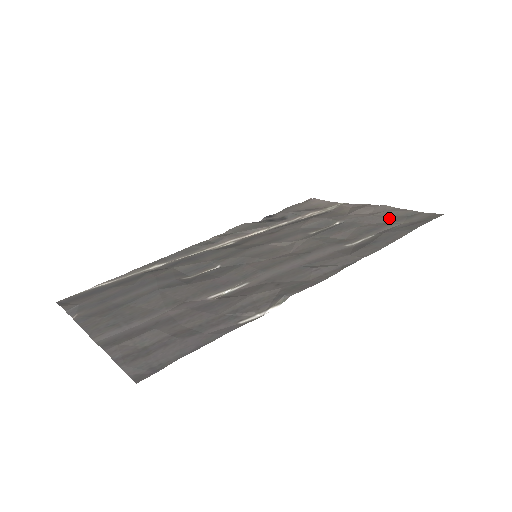
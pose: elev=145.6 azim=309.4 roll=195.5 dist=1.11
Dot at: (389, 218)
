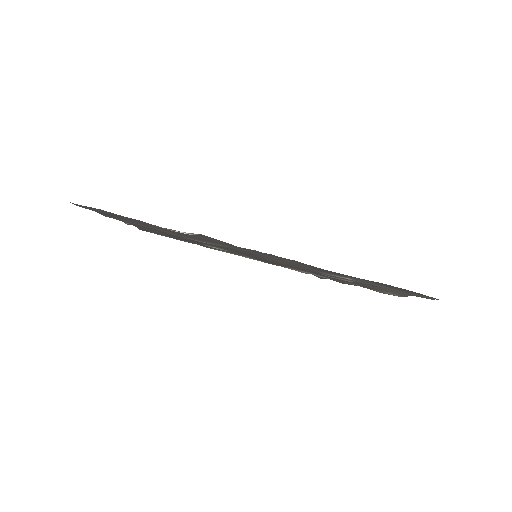
Dot at: occluded
